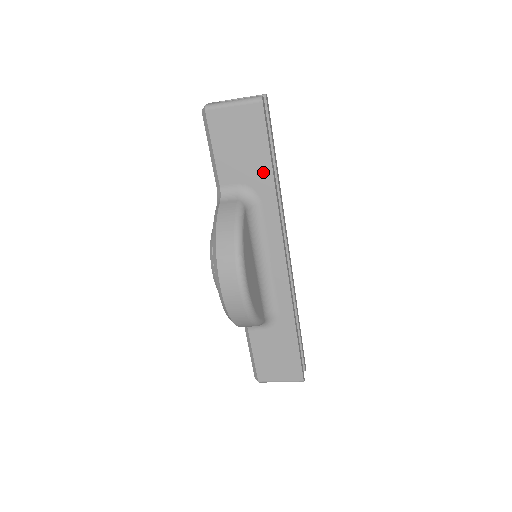
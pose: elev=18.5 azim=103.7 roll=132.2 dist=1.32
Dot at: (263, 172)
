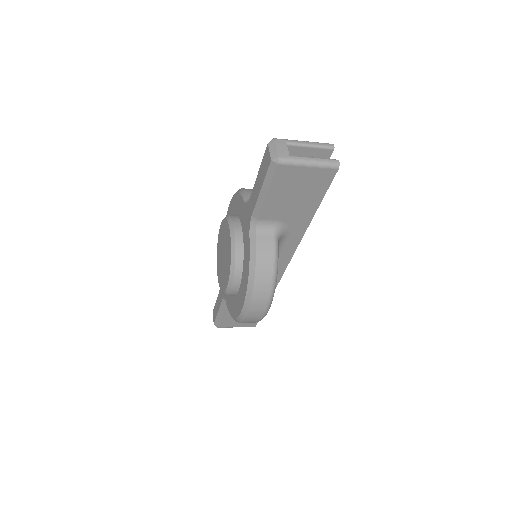
Dot at: (305, 215)
